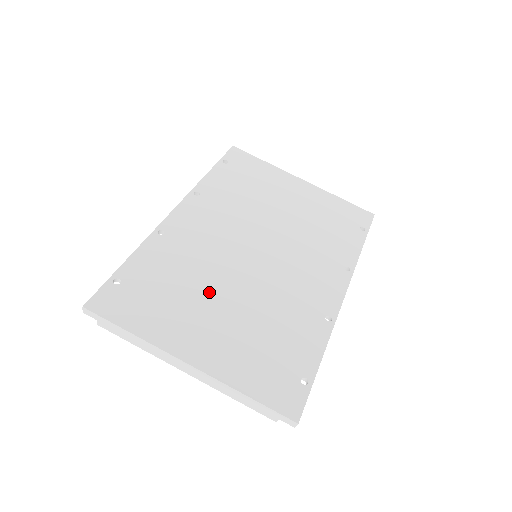
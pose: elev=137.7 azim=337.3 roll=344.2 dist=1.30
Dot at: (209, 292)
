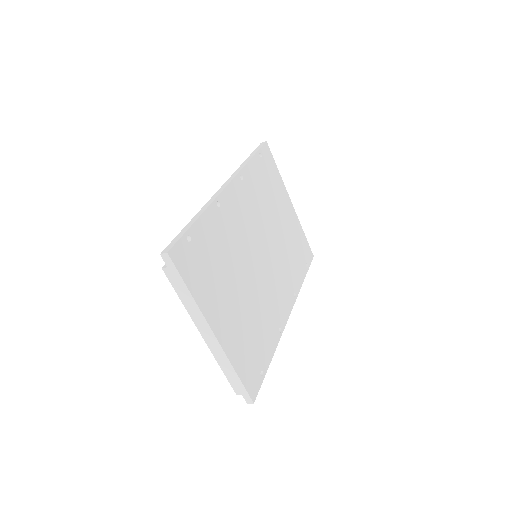
Dot at: (234, 278)
